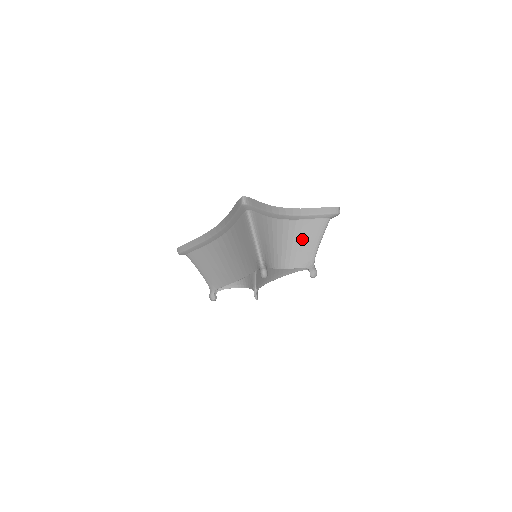
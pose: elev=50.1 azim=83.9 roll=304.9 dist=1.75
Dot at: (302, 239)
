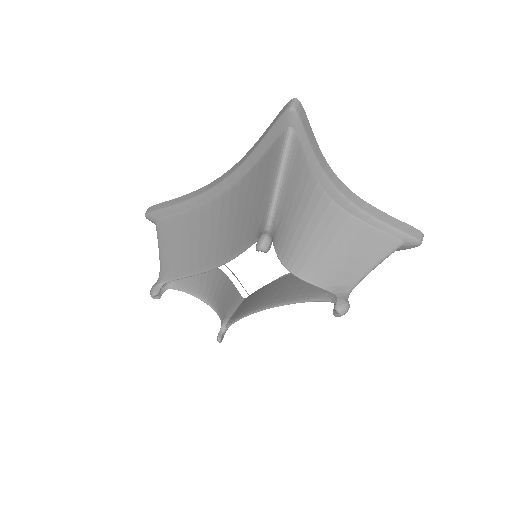
Dot at: (346, 247)
